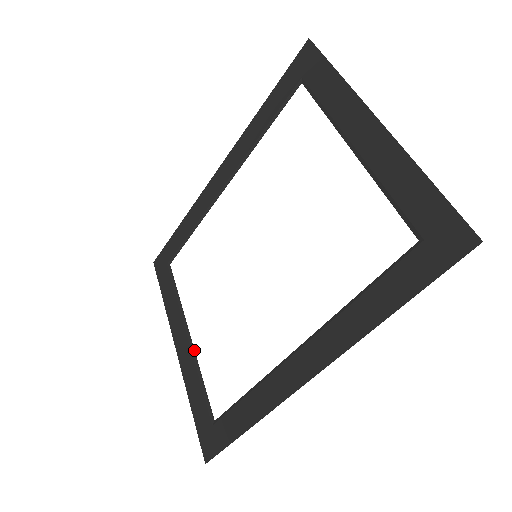
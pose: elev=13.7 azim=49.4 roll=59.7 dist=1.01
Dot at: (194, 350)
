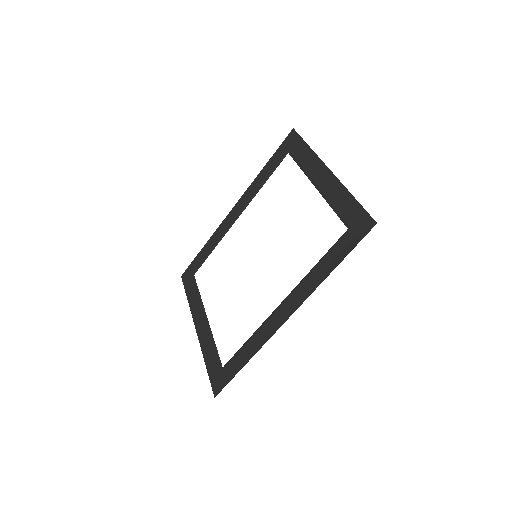
Dot at: occluded
